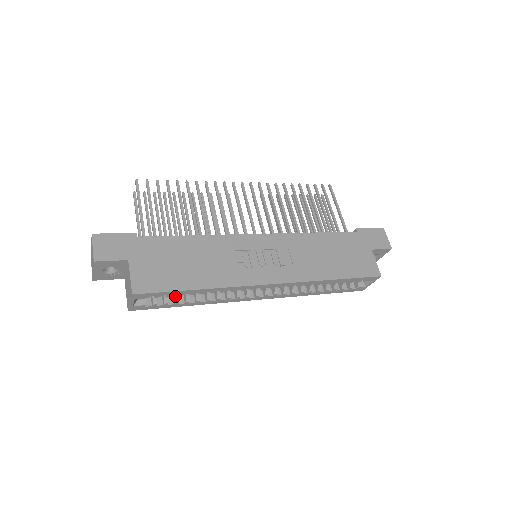
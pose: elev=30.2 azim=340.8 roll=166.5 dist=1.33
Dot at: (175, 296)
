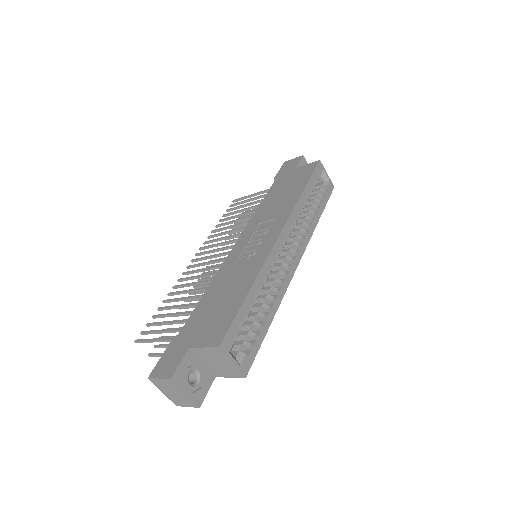
Dot at: (251, 325)
